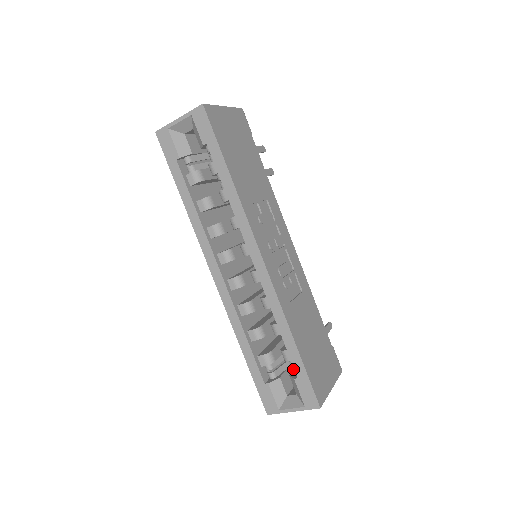
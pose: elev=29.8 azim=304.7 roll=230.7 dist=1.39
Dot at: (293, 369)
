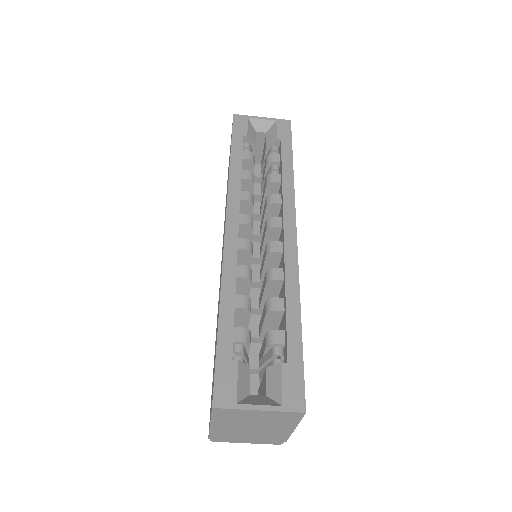
Dot at: occluded
